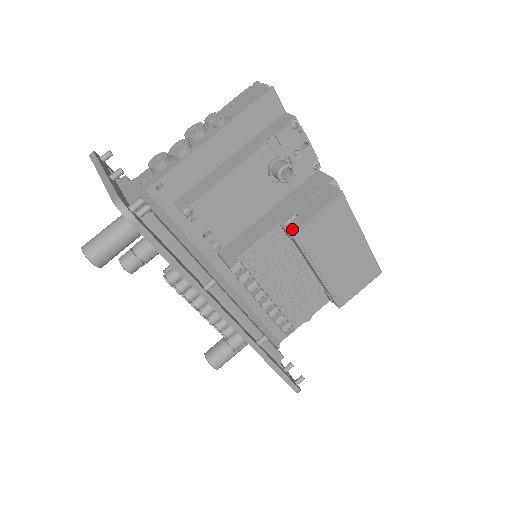
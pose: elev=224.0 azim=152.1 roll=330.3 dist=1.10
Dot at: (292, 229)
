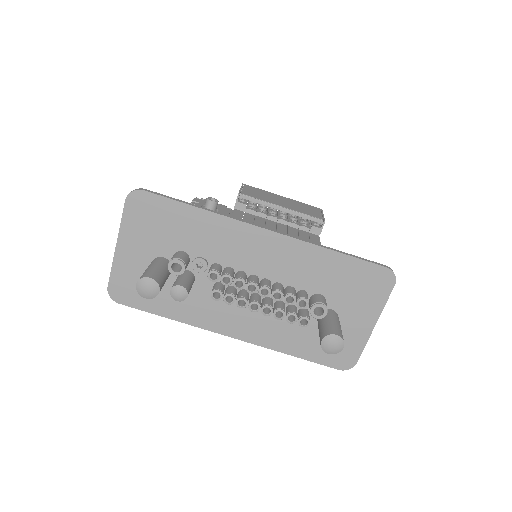
Dot at: occluded
